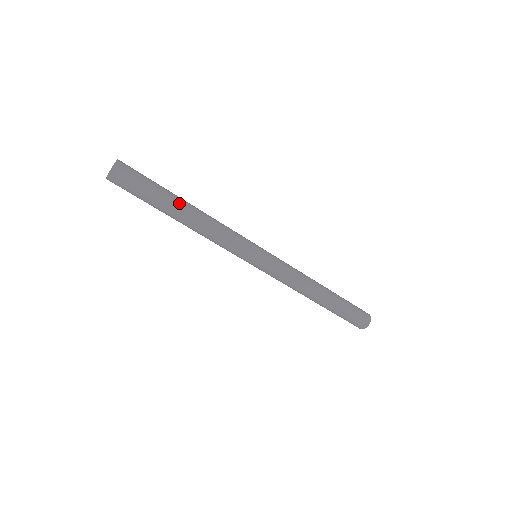
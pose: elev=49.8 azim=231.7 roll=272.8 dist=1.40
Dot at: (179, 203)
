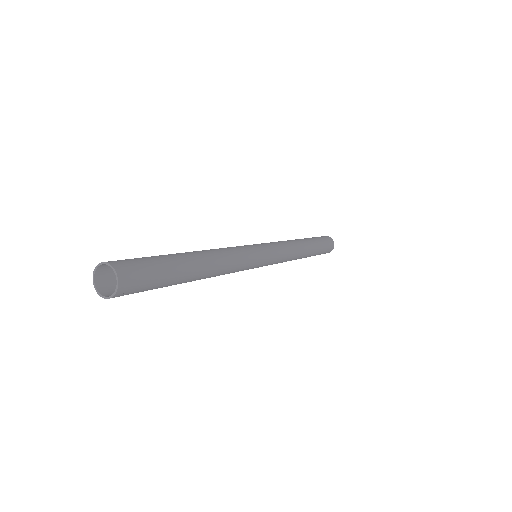
Dot at: occluded
